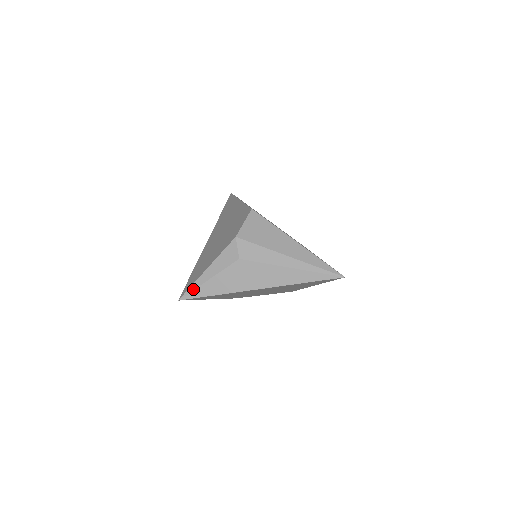
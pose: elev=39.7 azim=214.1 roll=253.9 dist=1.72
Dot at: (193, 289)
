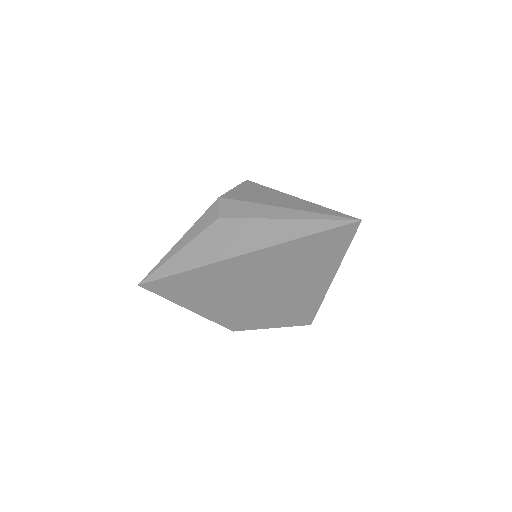
Dot at: (158, 267)
